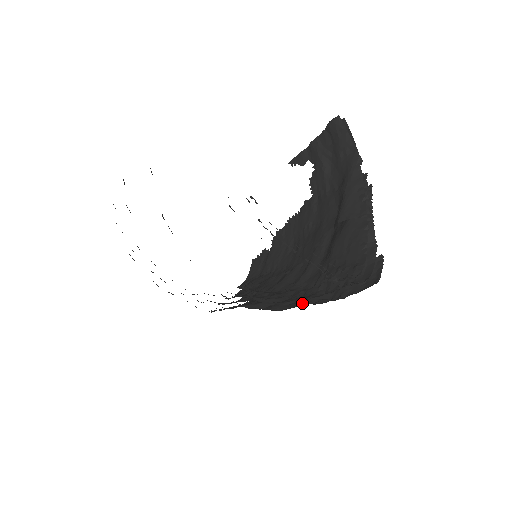
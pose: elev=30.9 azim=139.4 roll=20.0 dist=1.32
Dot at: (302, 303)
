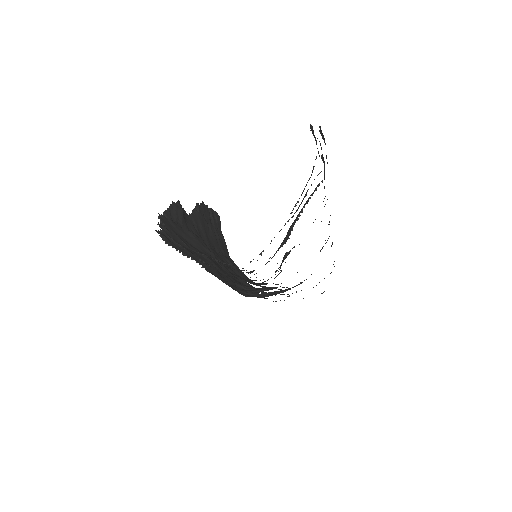
Dot at: (249, 290)
